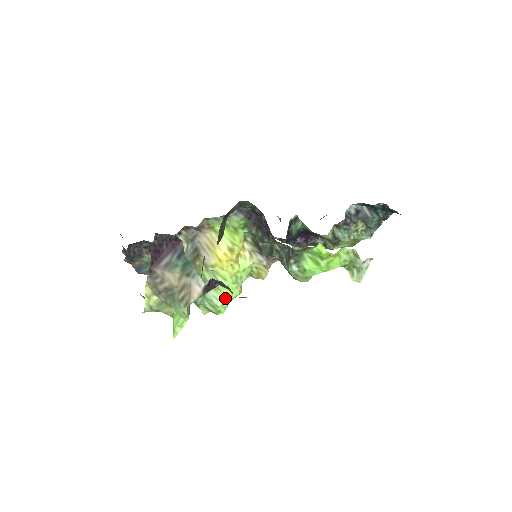
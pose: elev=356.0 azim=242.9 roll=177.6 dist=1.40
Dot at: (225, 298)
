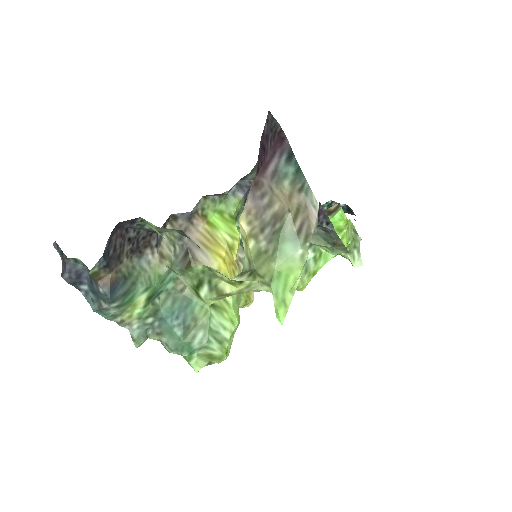
Dot at: (233, 324)
